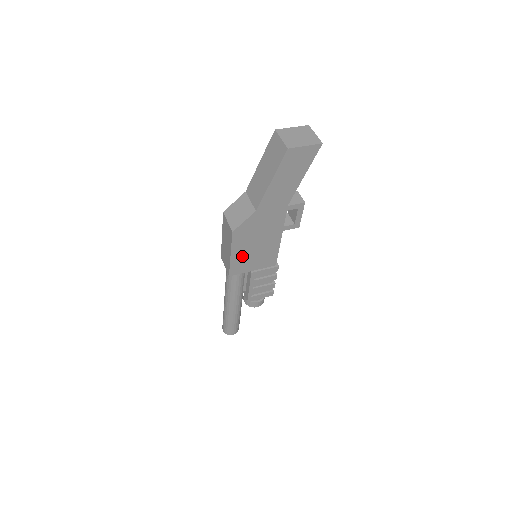
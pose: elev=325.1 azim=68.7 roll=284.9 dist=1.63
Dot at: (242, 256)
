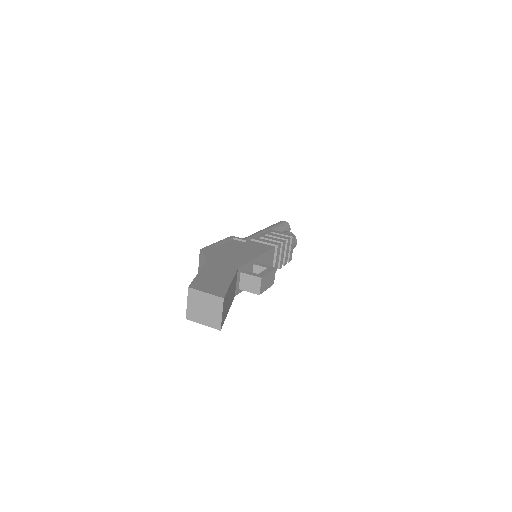
Dot at: occluded
